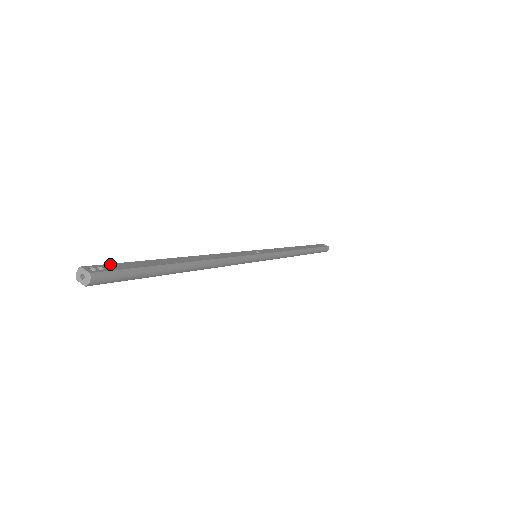
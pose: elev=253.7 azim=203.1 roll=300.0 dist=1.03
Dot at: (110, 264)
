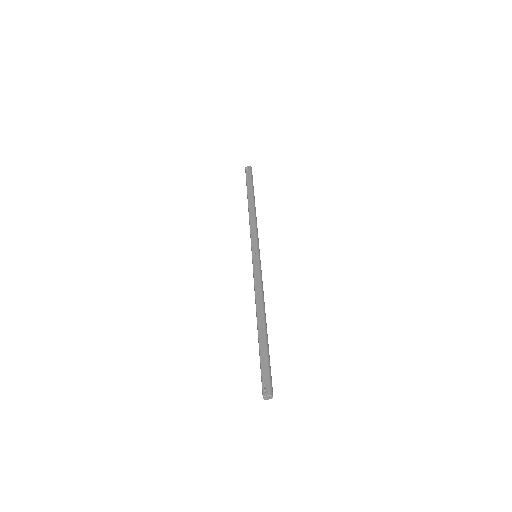
Dot at: (262, 379)
